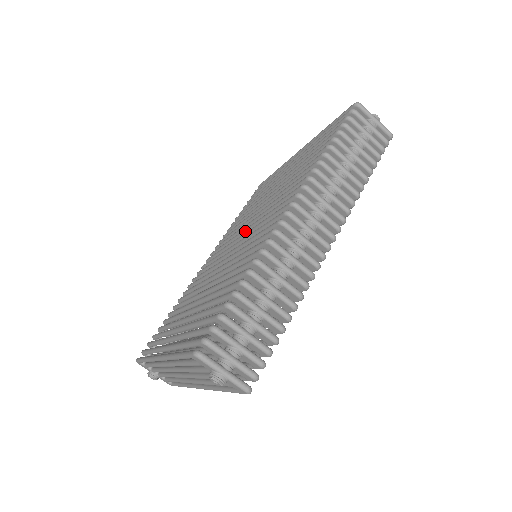
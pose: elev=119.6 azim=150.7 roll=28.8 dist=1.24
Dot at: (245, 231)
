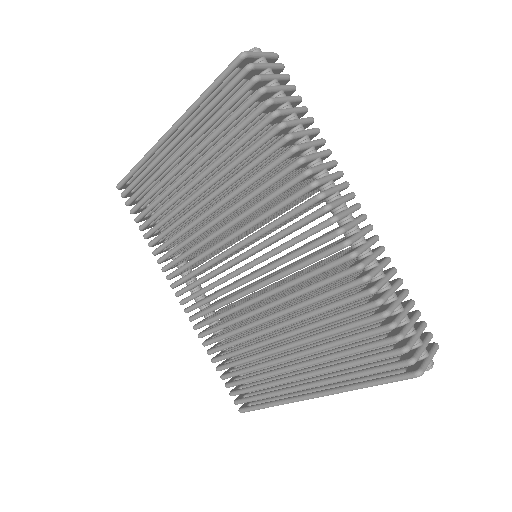
Dot at: (235, 251)
